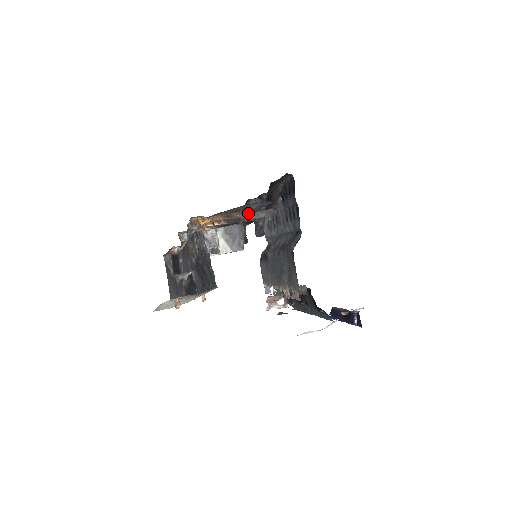
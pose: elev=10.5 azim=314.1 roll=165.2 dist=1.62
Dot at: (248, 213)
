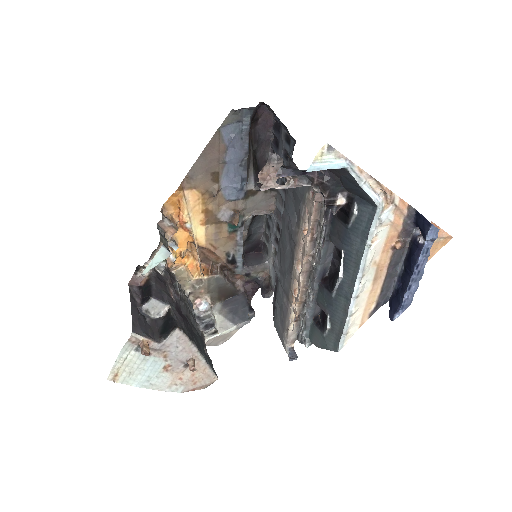
Dot at: (233, 186)
